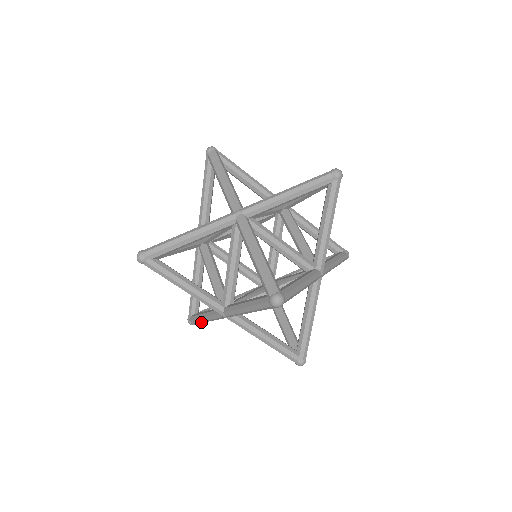
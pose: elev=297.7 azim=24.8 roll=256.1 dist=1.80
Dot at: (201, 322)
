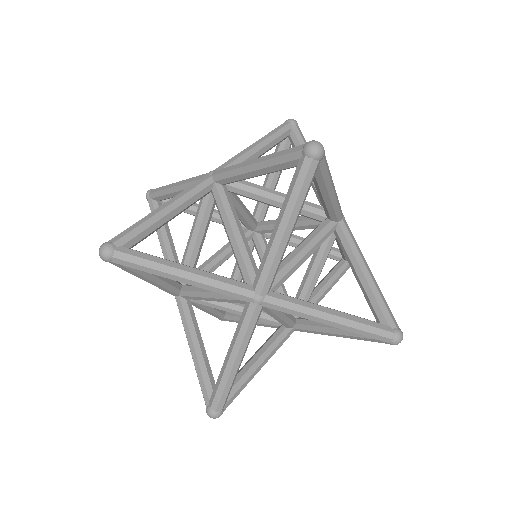
Dot at: occluded
